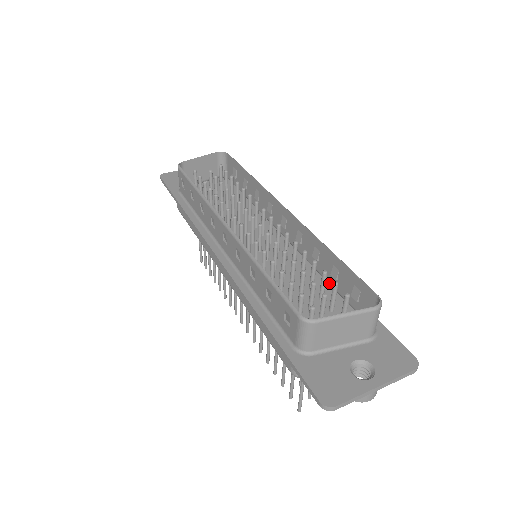
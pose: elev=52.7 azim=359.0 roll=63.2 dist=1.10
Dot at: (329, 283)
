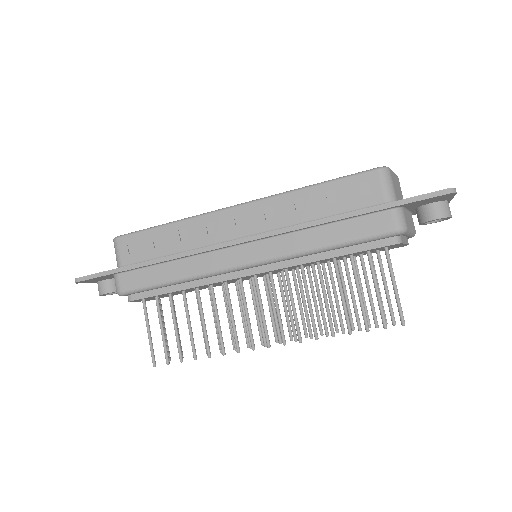
Dot at: occluded
